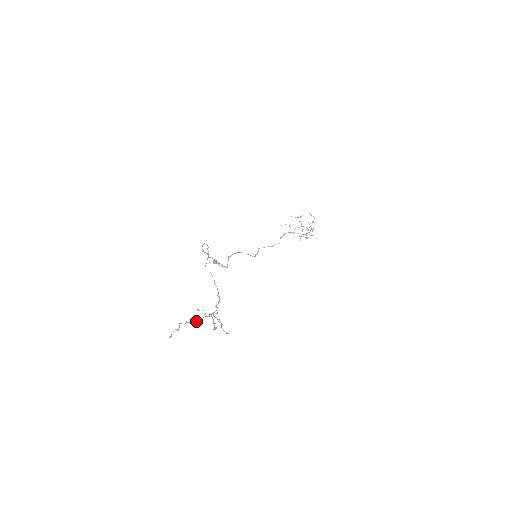
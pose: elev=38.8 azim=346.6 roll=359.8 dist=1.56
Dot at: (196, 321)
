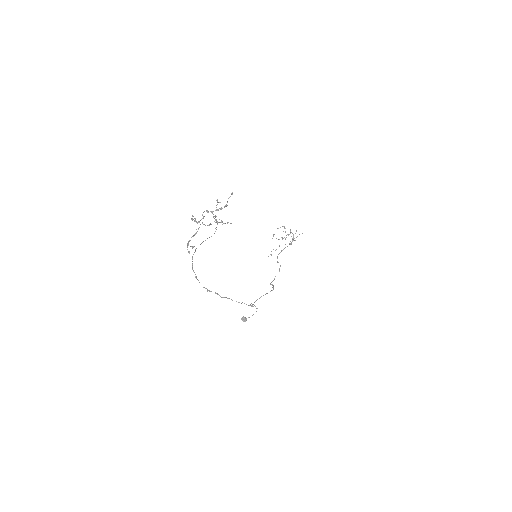
Dot at: (198, 222)
